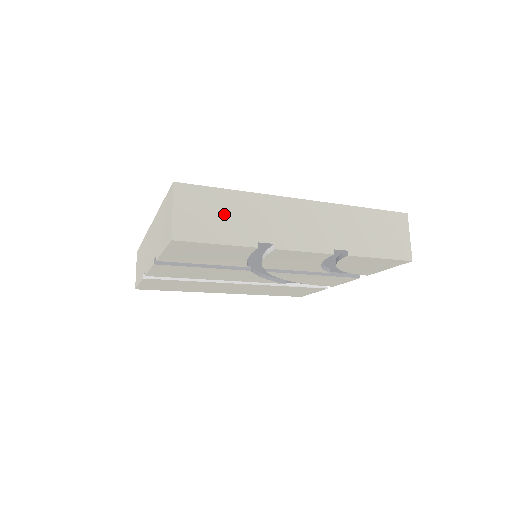
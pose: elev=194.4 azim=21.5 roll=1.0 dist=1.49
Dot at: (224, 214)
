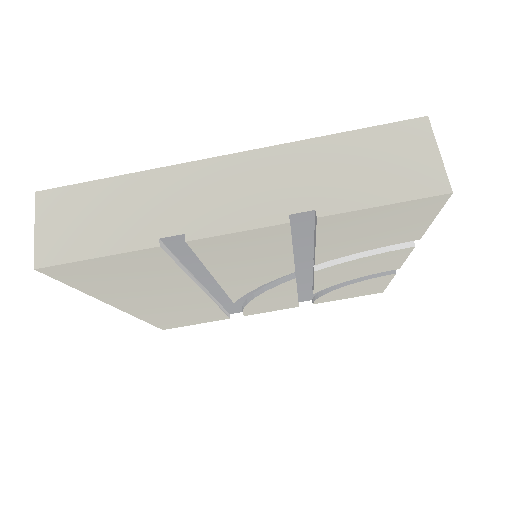
Dot at: occluded
